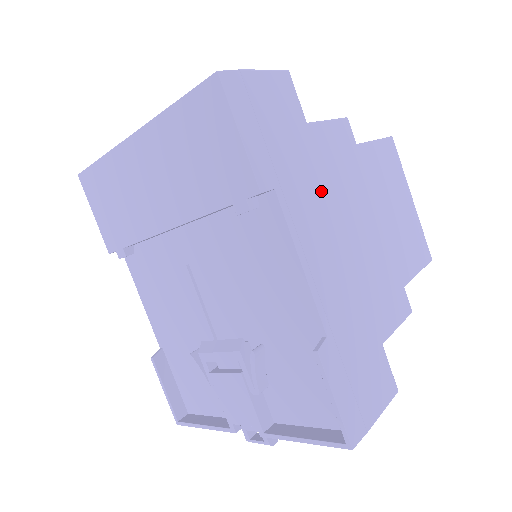
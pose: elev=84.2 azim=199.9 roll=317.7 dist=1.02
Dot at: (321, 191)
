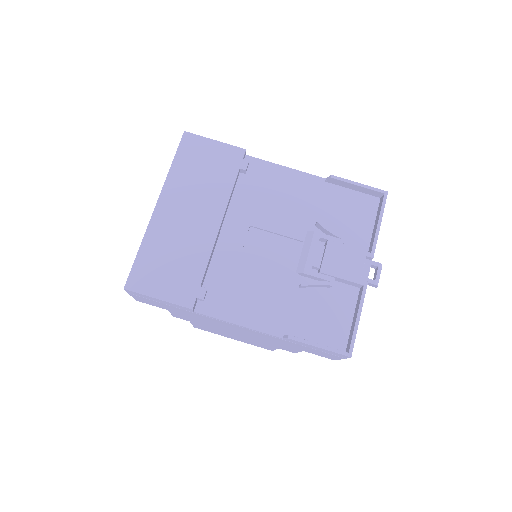
Dot at: occluded
